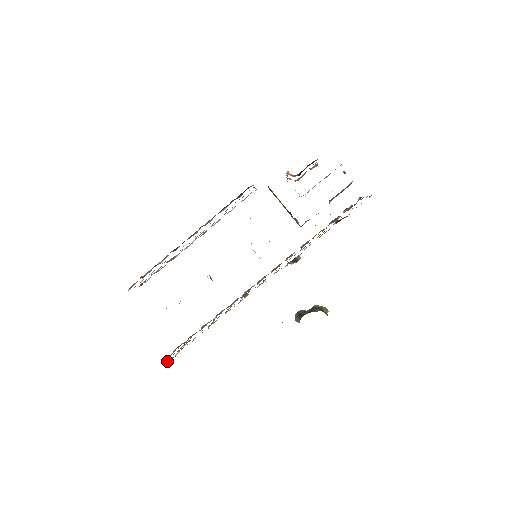
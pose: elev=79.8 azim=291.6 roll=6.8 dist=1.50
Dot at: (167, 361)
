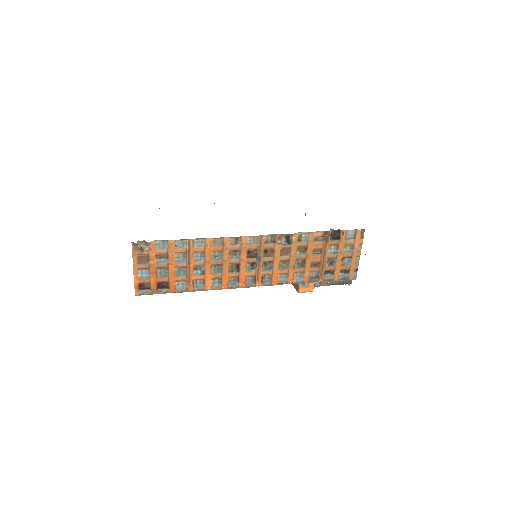
Dot at: (141, 246)
